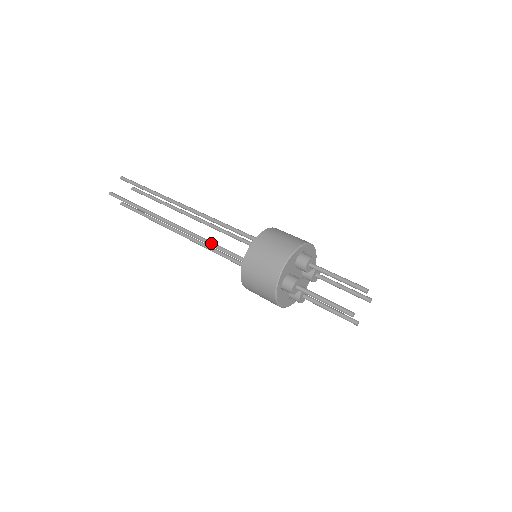
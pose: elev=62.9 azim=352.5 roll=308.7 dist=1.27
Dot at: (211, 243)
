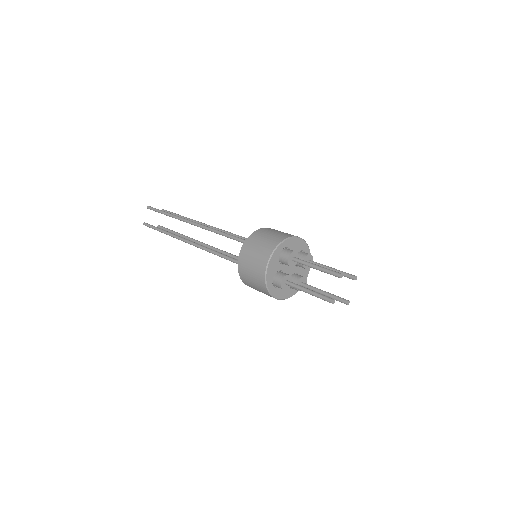
Dot at: (218, 254)
